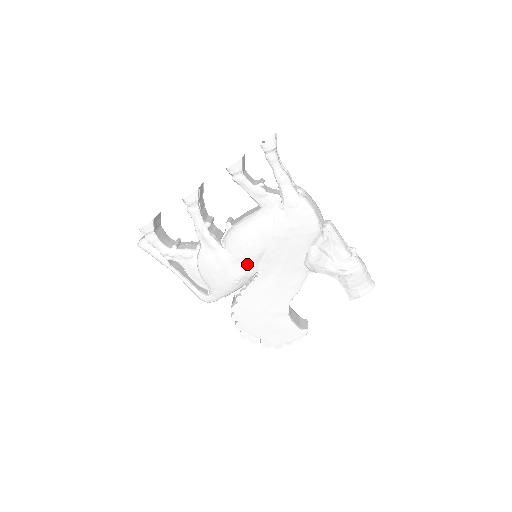
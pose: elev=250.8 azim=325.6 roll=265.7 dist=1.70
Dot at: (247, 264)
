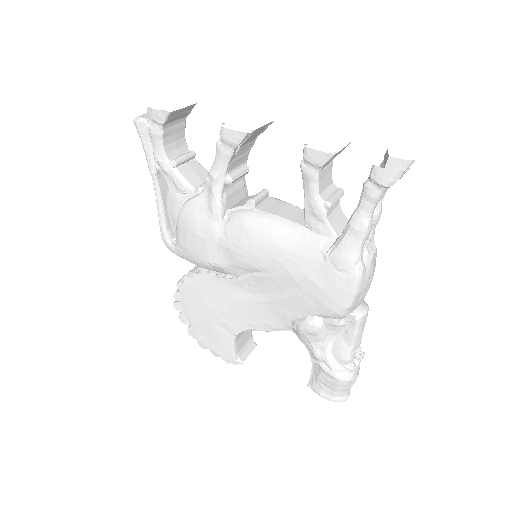
Dot at: (233, 262)
